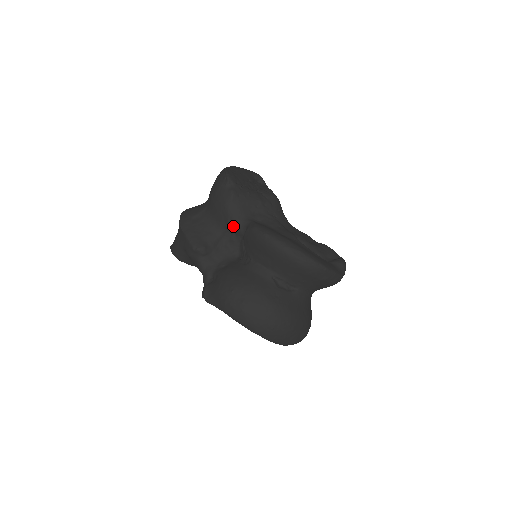
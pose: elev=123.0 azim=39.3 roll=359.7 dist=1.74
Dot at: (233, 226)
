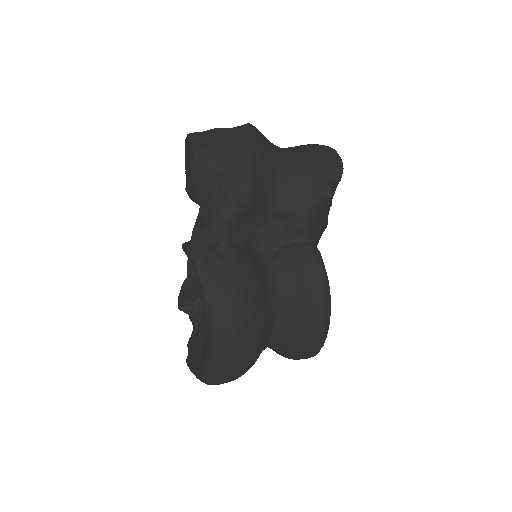
Dot at: (294, 221)
